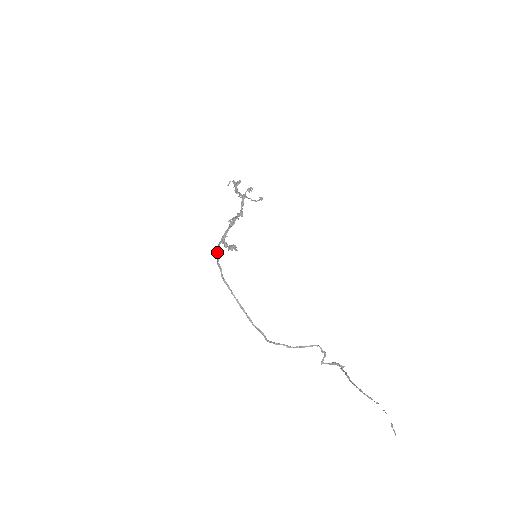
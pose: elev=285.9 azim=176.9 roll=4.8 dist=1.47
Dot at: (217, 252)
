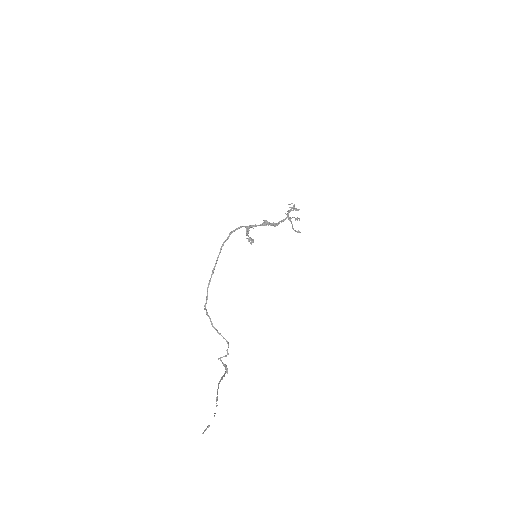
Dot at: (237, 228)
